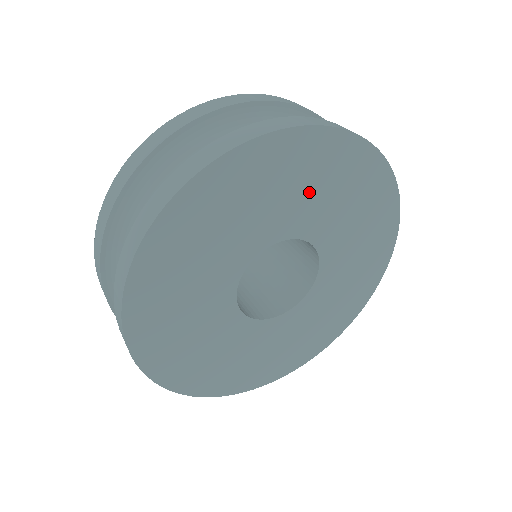
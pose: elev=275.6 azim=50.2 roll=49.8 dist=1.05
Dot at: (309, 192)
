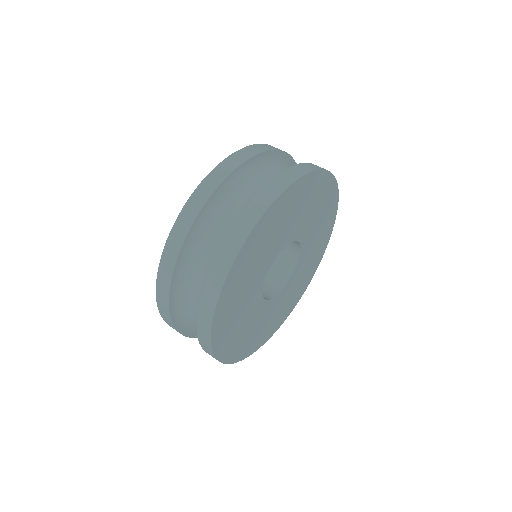
Dot at: (257, 263)
